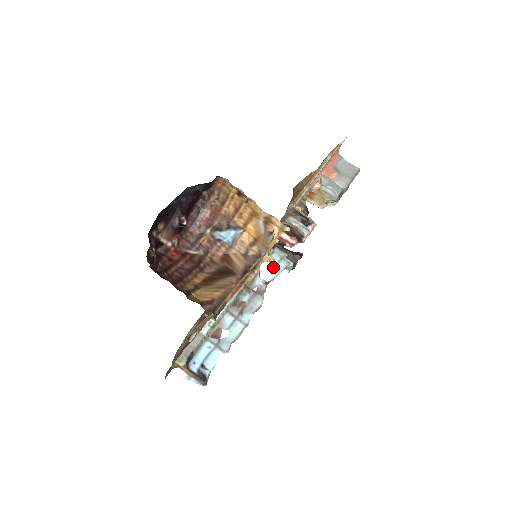
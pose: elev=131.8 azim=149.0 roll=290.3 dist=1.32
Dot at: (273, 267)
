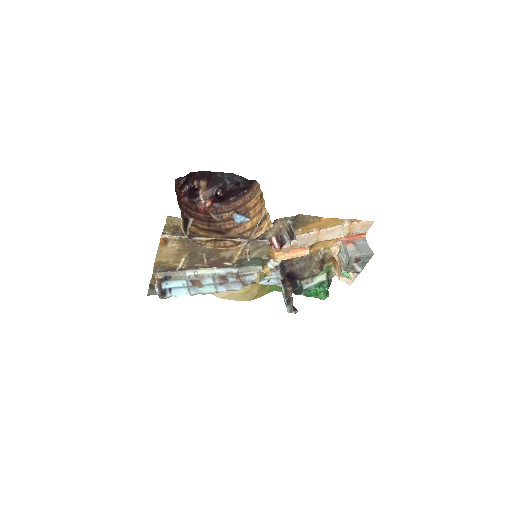
Dot at: (266, 278)
